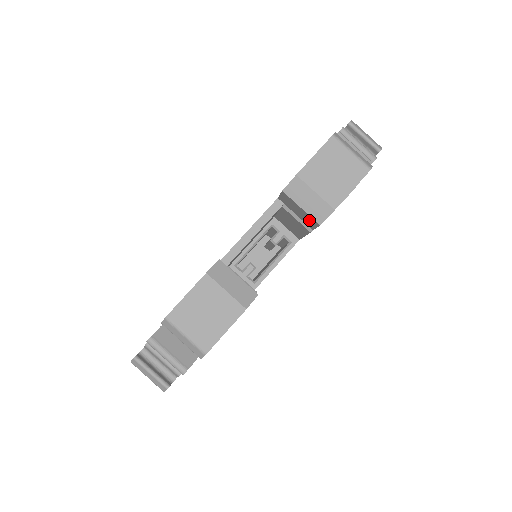
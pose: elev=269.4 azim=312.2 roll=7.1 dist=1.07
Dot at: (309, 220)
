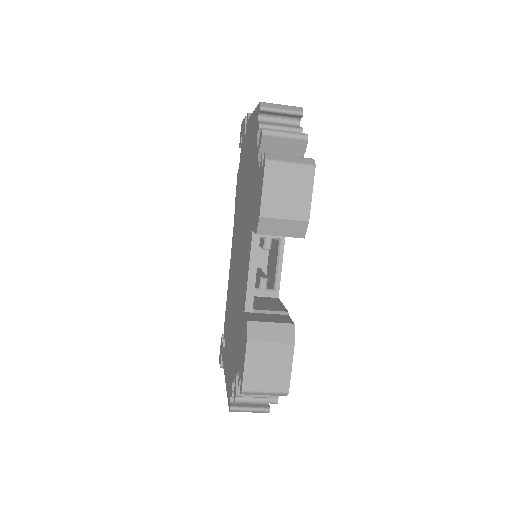
Dot at: occluded
